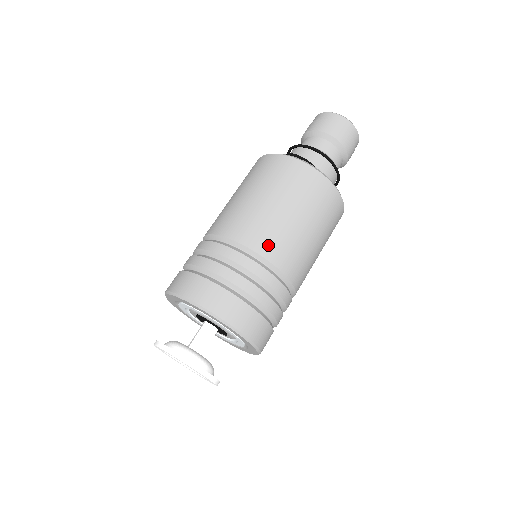
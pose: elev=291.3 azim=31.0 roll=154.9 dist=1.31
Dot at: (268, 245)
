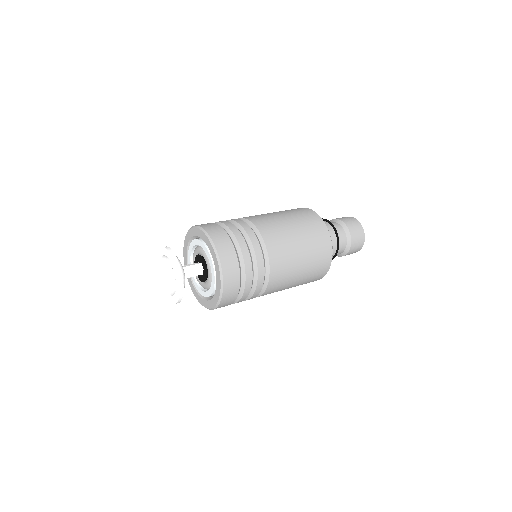
Dot at: (260, 222)
